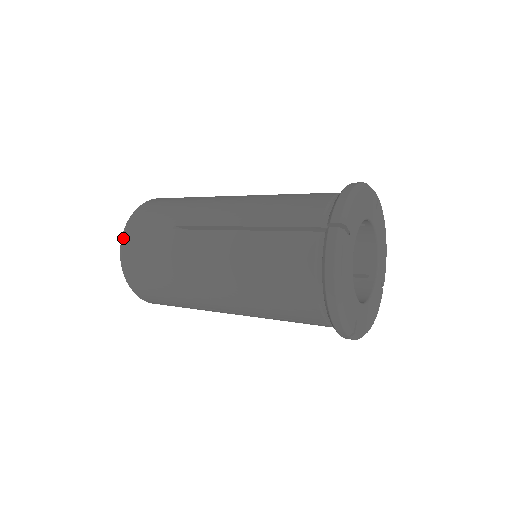
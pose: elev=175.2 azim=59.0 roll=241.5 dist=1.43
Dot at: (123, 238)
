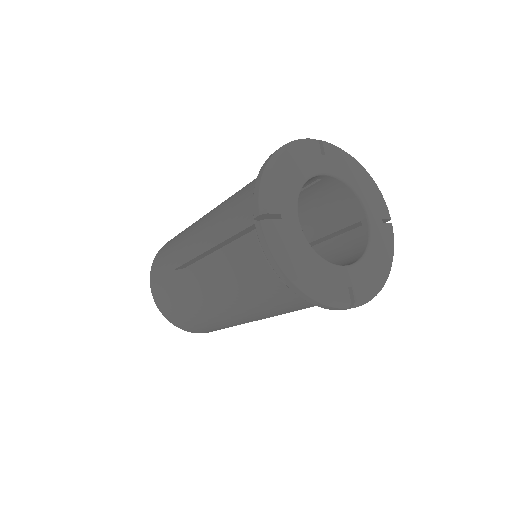
Dot at: (153, 296)
